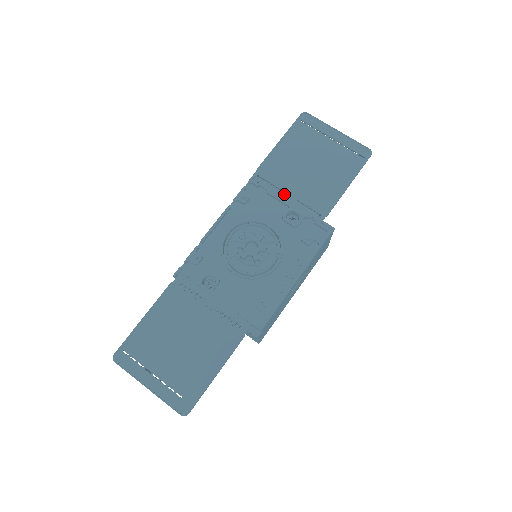
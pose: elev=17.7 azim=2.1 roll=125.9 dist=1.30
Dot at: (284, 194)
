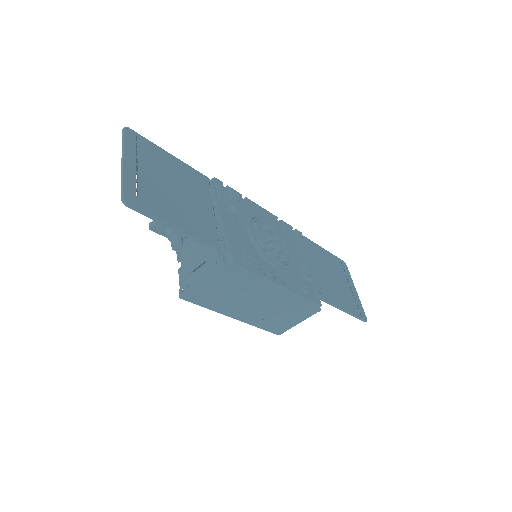
Dot at: (310, 259)
